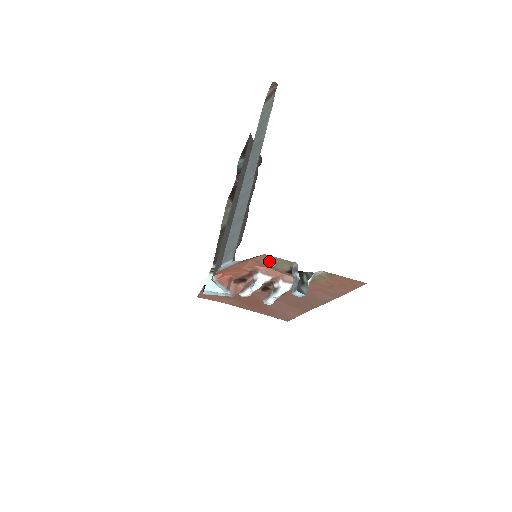
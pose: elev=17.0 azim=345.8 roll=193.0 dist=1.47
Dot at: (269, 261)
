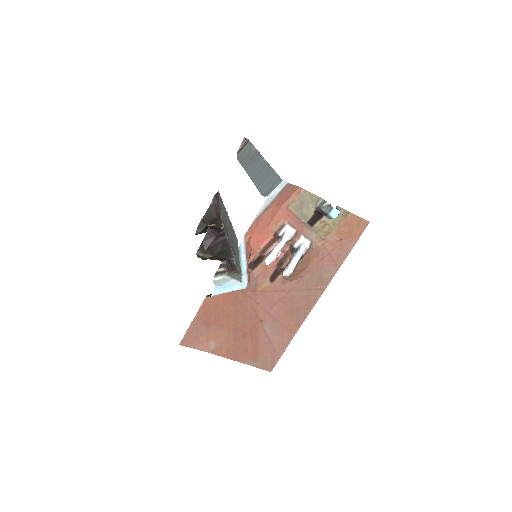
Dot at: (299, 202)
